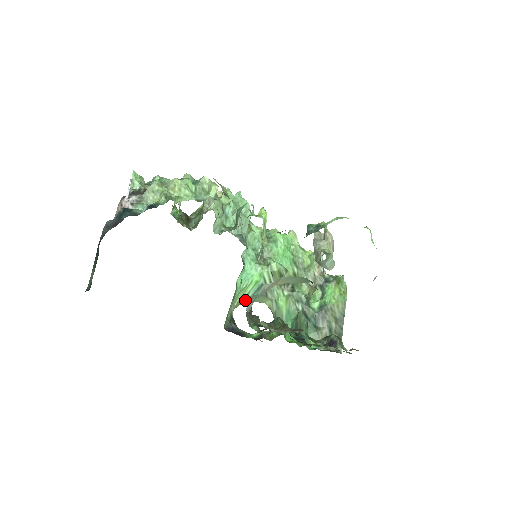
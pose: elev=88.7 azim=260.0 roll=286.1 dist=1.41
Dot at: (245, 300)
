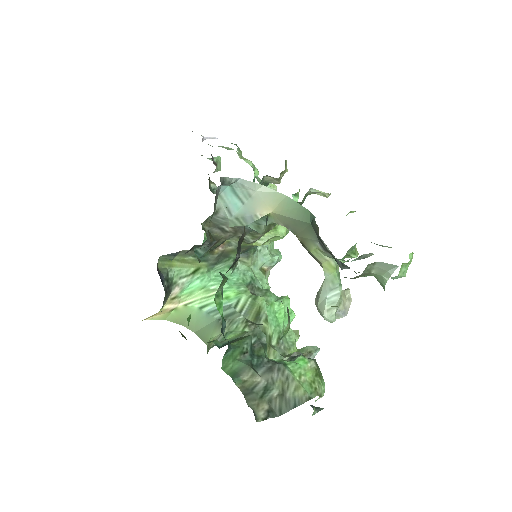
Dot at: (193, 320)
